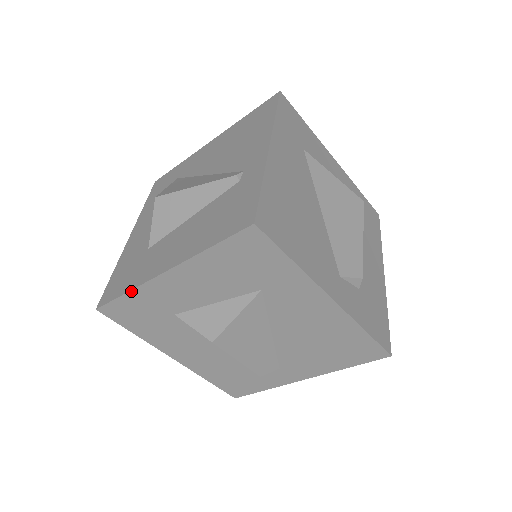
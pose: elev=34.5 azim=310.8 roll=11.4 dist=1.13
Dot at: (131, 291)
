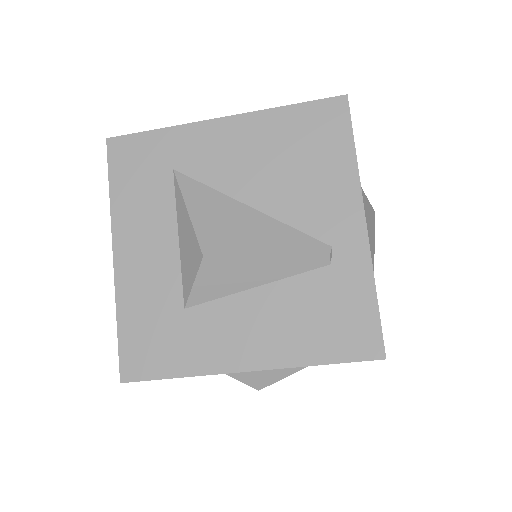
Dot at: occluded
